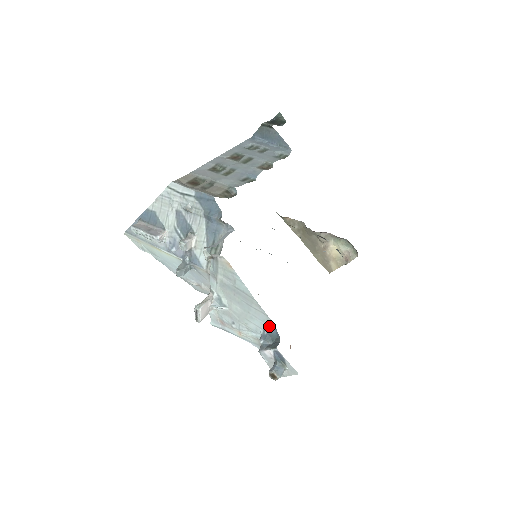
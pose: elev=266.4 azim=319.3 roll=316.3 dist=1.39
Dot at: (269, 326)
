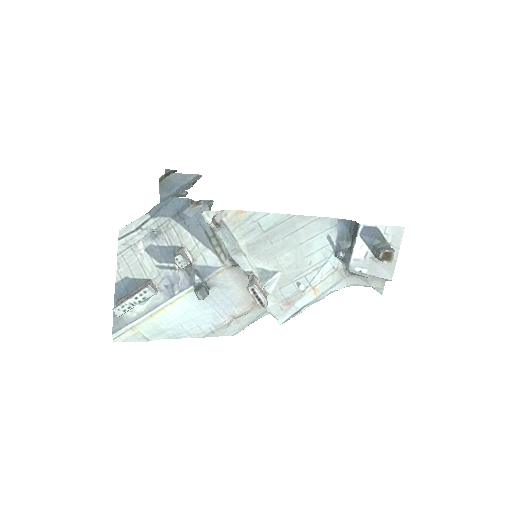
Dot at: (331, 227)
